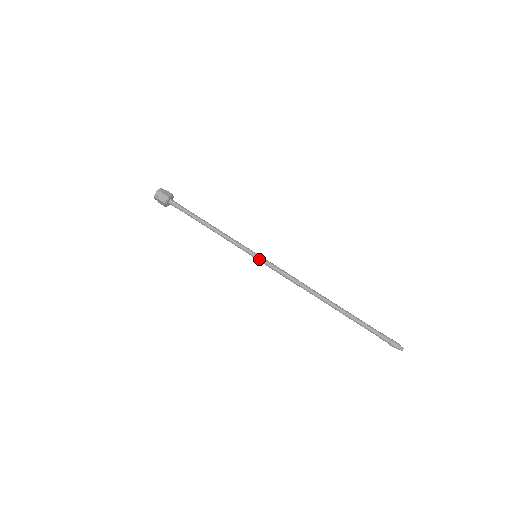
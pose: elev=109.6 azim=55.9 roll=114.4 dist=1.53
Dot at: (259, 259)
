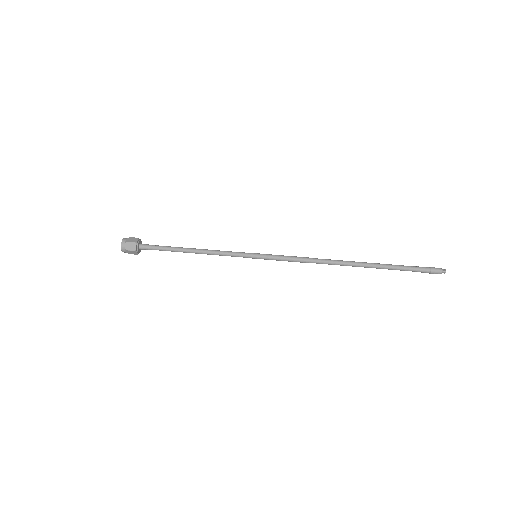
Dot at: (261, 254)
